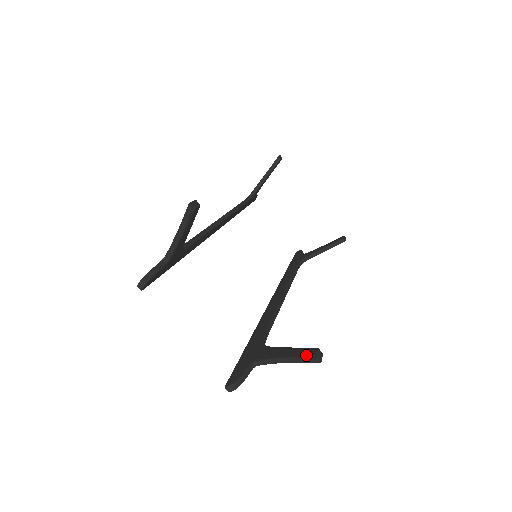
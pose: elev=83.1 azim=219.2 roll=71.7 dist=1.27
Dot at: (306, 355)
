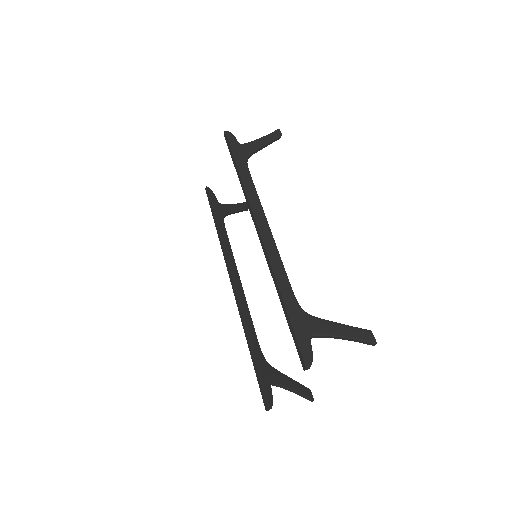
Dot at: (307, 395)
